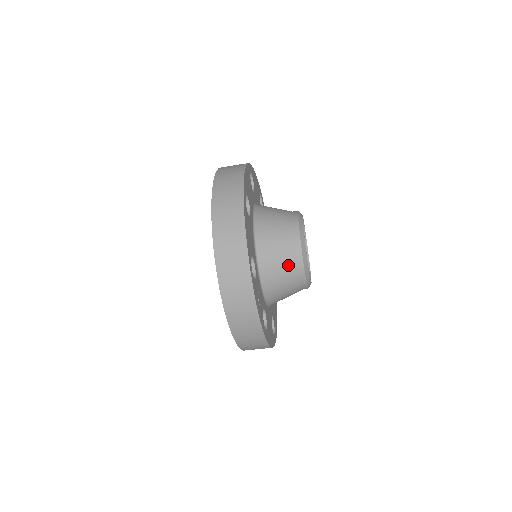
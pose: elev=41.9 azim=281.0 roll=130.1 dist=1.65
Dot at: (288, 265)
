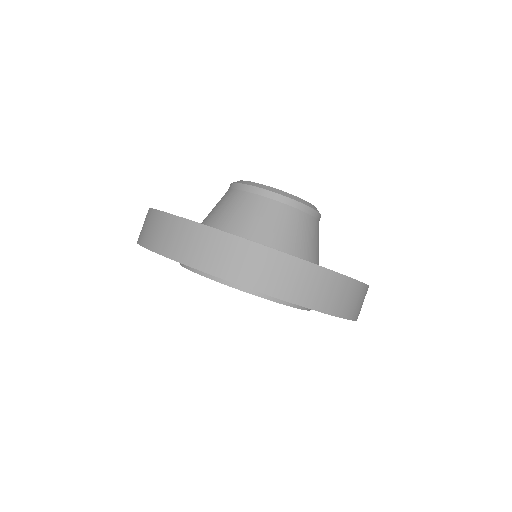
Dot at: (271, 211)
